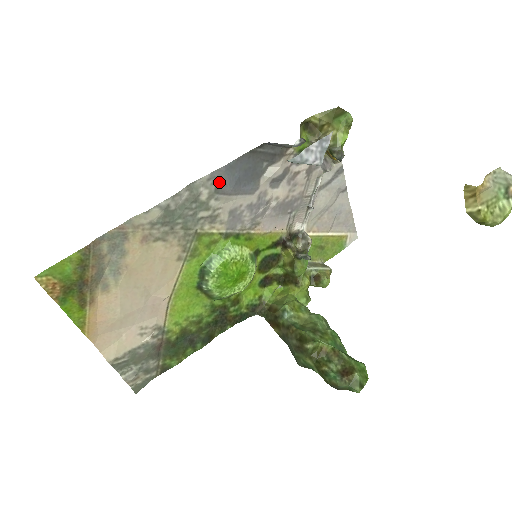
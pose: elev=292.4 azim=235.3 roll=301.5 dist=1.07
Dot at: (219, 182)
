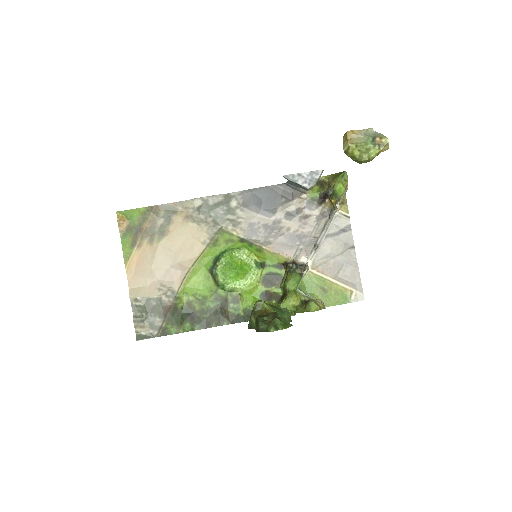
Dot at: (246, 199)
